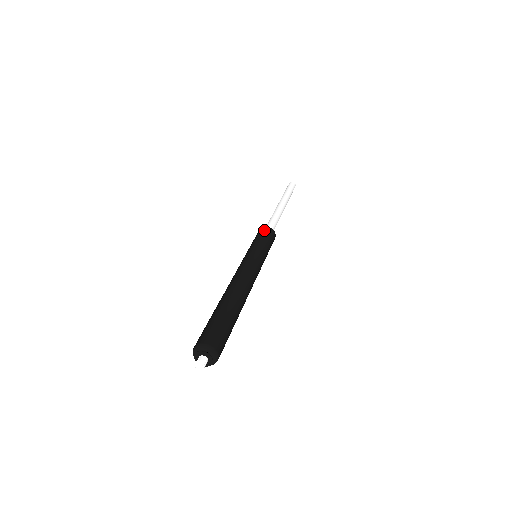
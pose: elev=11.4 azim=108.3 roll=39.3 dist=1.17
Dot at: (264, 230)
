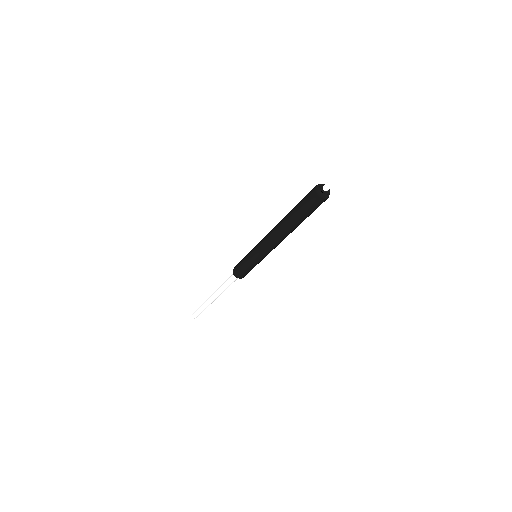
Dot at: occluded
